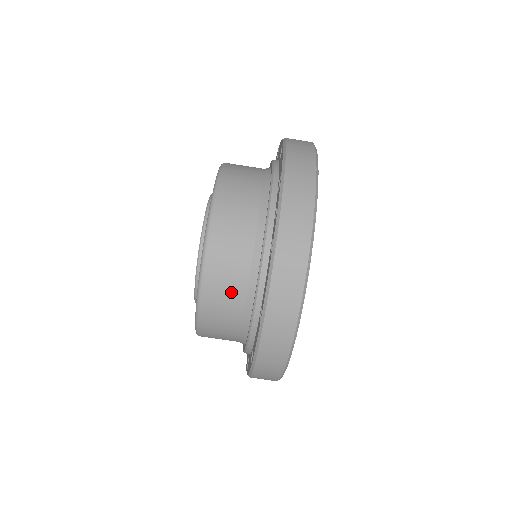
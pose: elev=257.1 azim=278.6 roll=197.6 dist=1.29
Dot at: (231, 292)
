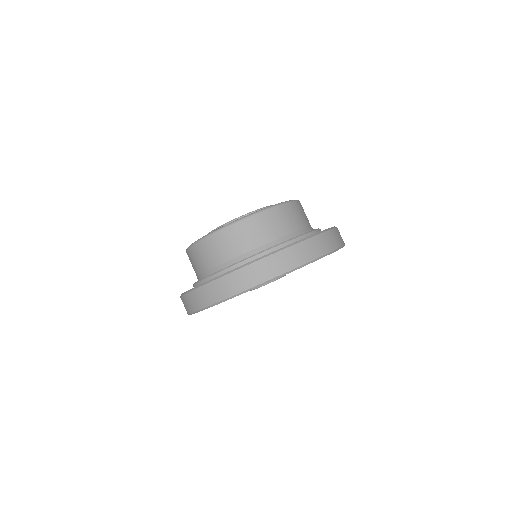
Dot at: (265, 232)
